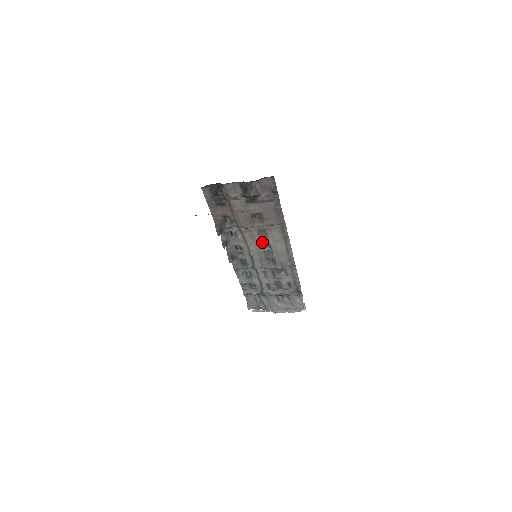
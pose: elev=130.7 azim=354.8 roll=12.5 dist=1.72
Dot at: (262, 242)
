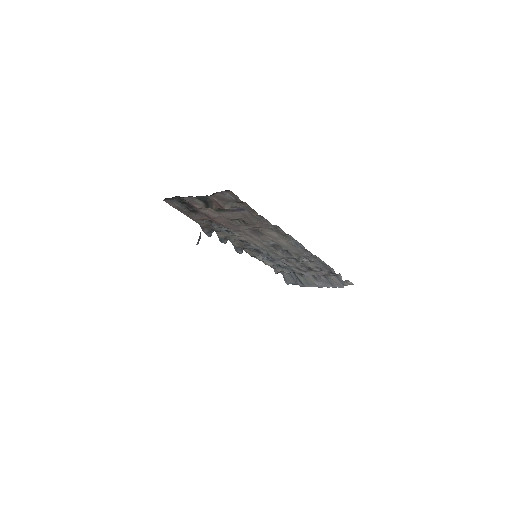
Dot at: (262, 239)
